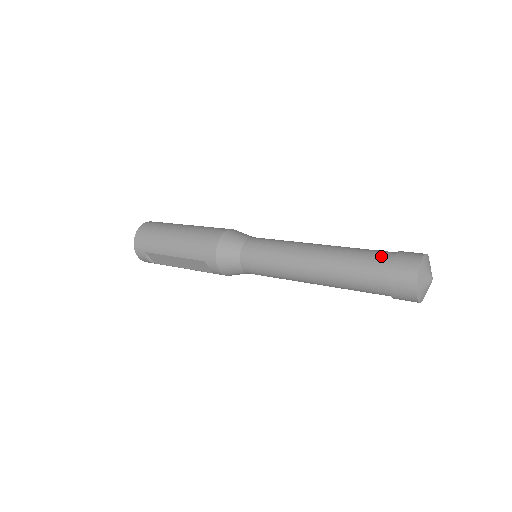
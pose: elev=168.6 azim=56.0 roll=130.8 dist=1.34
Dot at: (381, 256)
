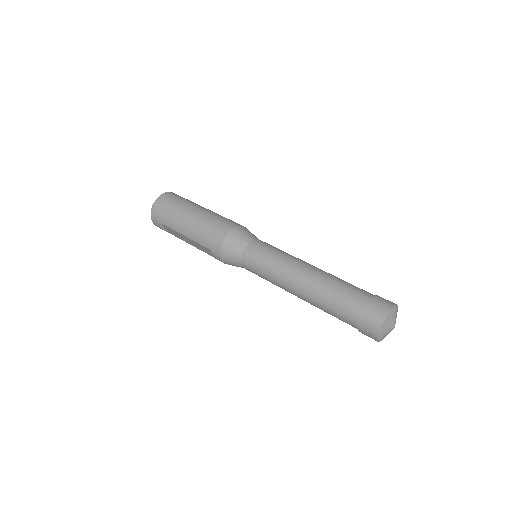
Dot at: (358, 297)
